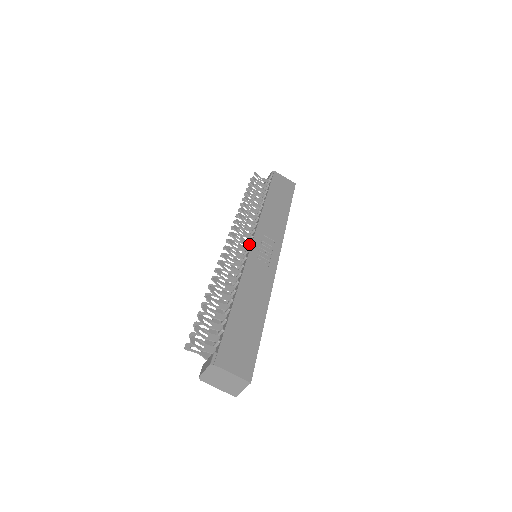
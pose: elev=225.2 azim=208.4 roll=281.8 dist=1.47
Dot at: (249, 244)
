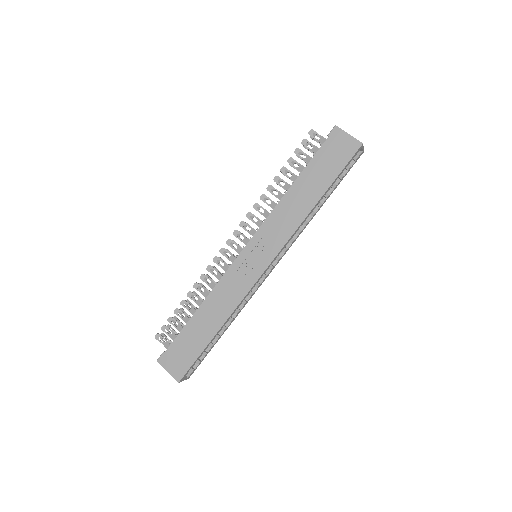
Dot at: (243, 248)
